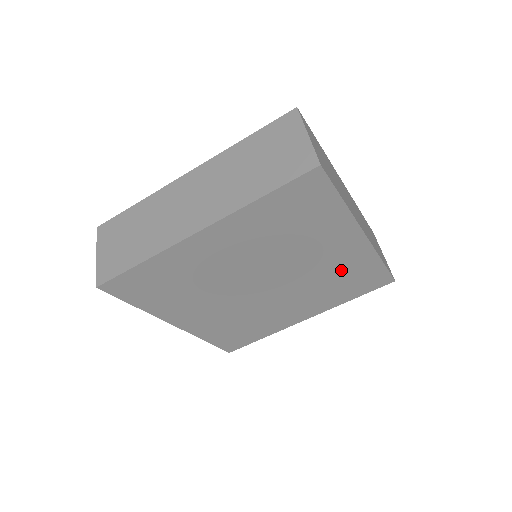
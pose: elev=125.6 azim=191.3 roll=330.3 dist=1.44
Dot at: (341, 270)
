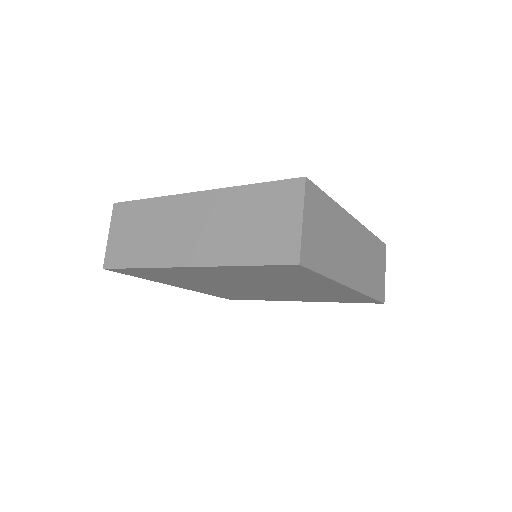
Dot at: (328, 294)
